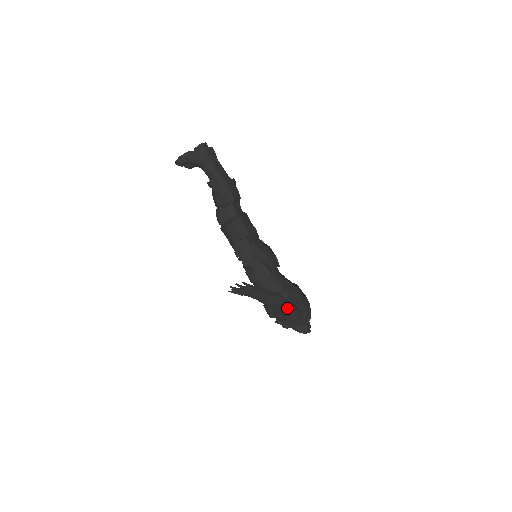
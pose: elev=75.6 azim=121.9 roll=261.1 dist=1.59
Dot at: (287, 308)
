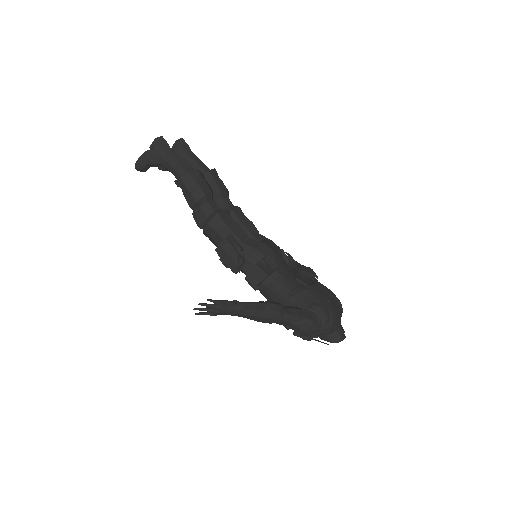
Dot at: (290, 318)
